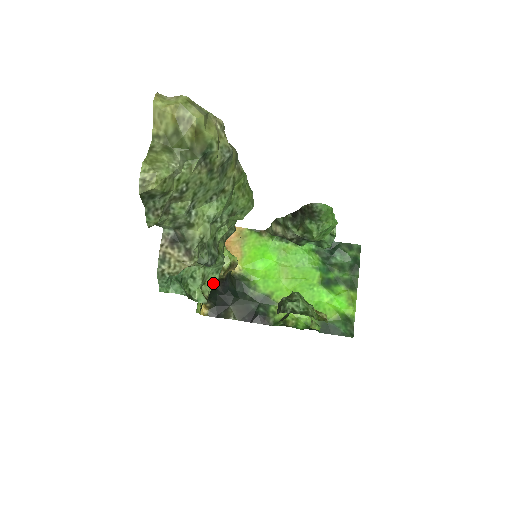
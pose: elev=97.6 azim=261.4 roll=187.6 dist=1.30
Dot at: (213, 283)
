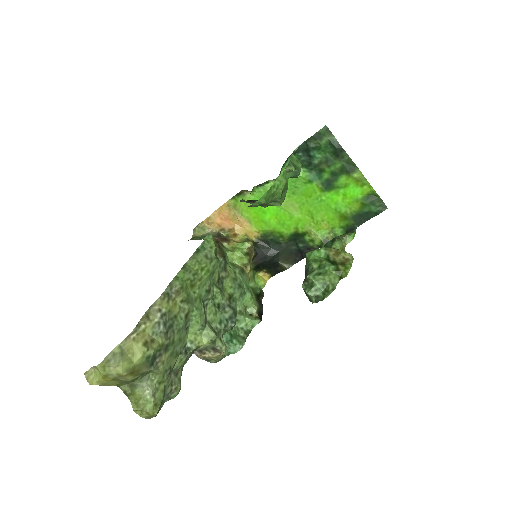
Dot at: (250, 300)
